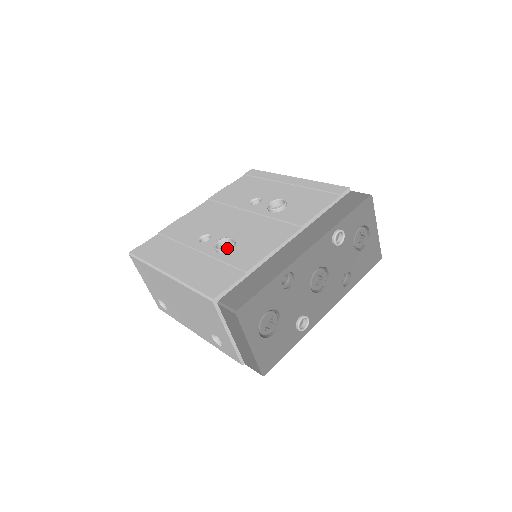
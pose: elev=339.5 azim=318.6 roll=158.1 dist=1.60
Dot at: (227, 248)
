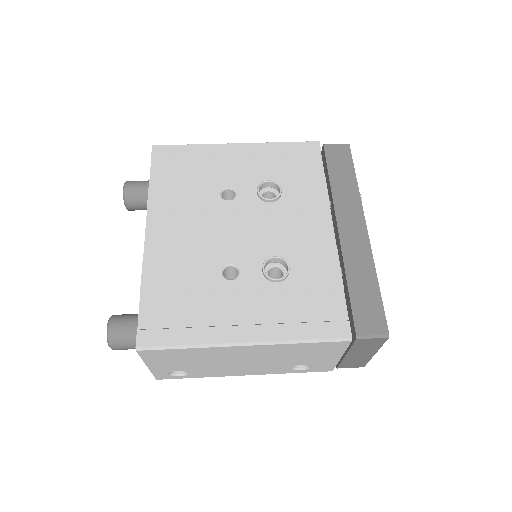
Dot at: (288, 272)
